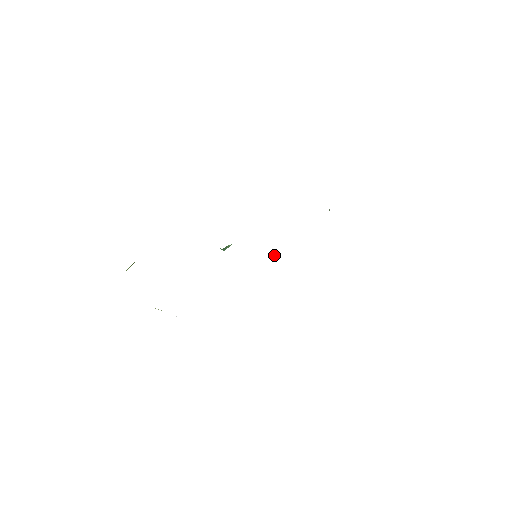
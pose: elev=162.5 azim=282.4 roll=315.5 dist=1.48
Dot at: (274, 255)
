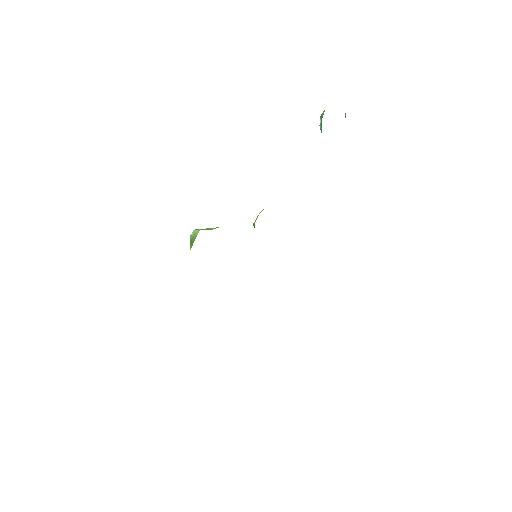
Dot at: occluded
